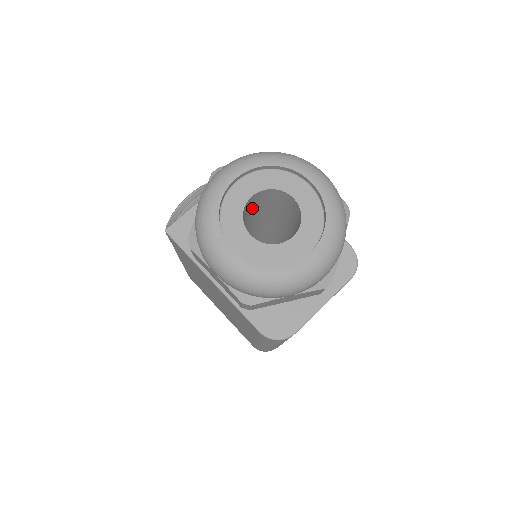
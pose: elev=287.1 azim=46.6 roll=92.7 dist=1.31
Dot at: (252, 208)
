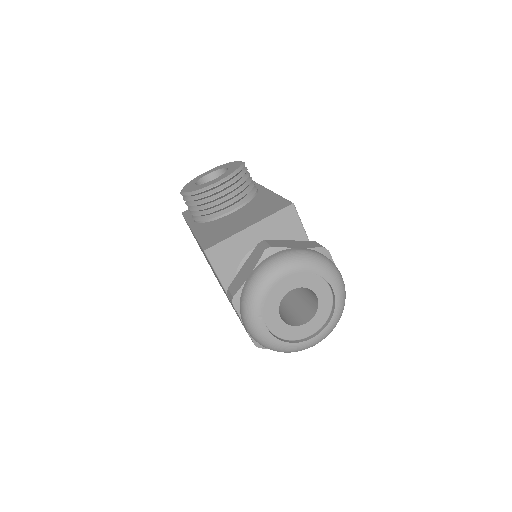
Dot at: occluded
